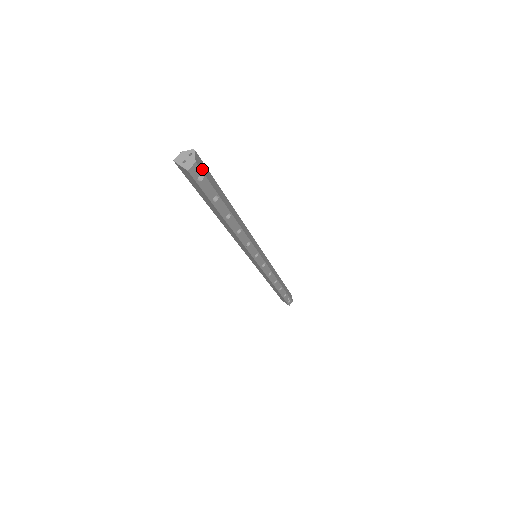
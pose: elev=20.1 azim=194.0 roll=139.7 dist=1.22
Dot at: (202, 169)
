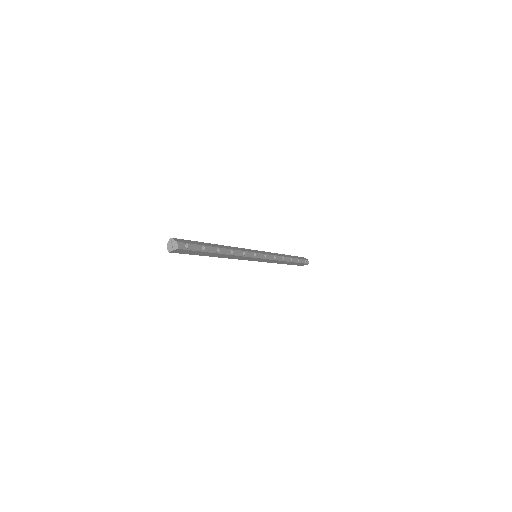
Dot at: (183, 242)
